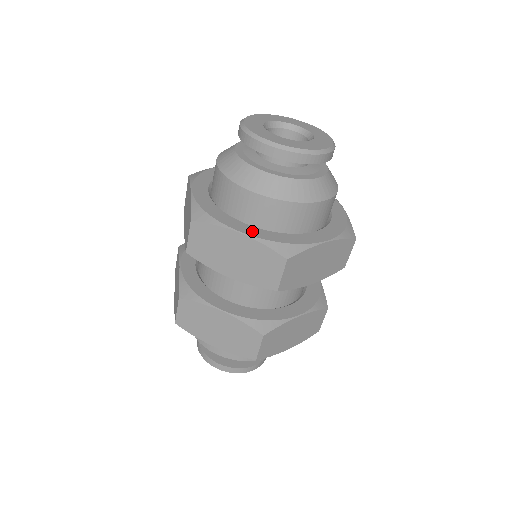
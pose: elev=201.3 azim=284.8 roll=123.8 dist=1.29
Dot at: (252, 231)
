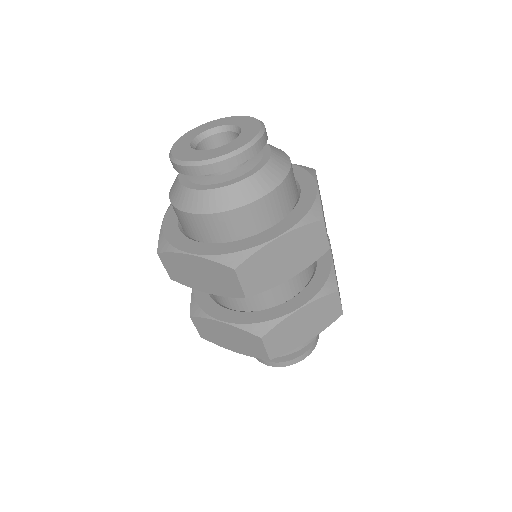
Dot at: (203, 249)
